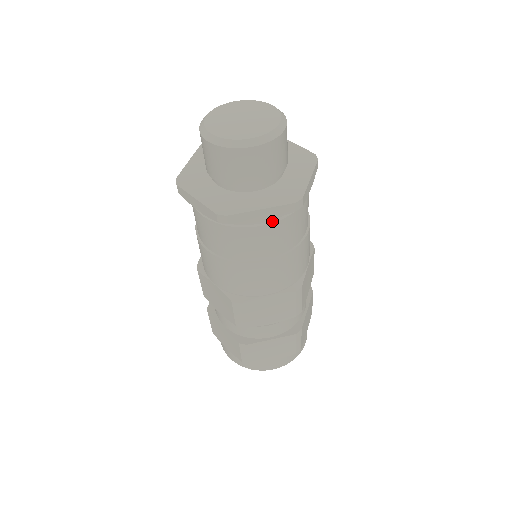
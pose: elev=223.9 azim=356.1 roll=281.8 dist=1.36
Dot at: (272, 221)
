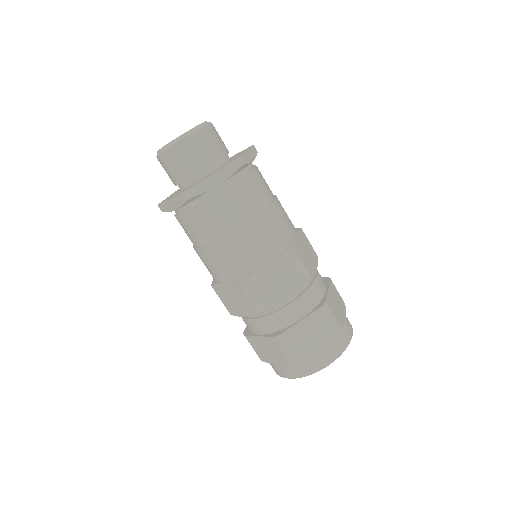
Dot at: (229, 187)
